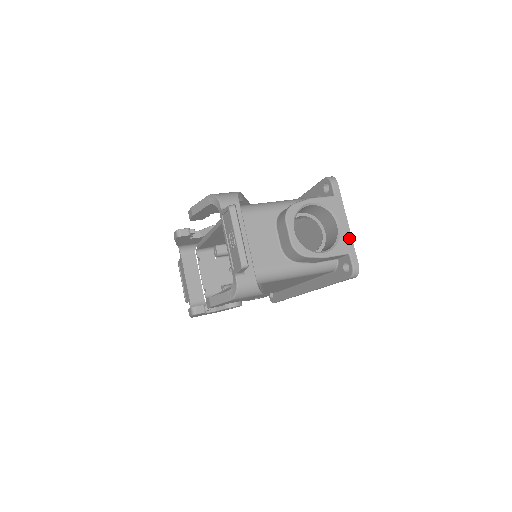
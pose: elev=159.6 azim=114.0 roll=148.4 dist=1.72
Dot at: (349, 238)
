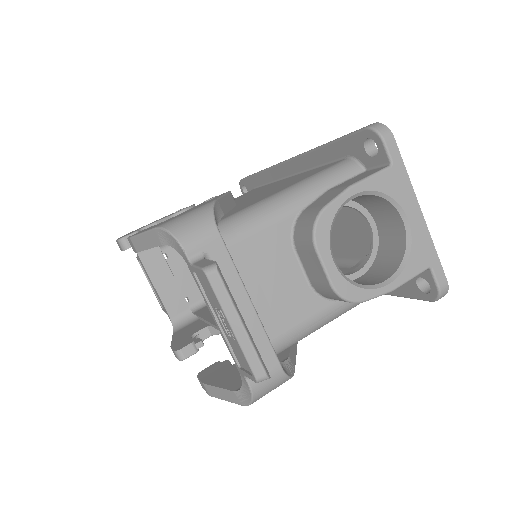
Dot at: (426, 239)
